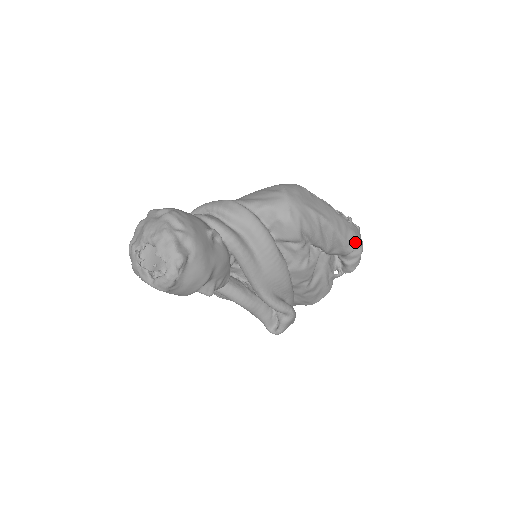
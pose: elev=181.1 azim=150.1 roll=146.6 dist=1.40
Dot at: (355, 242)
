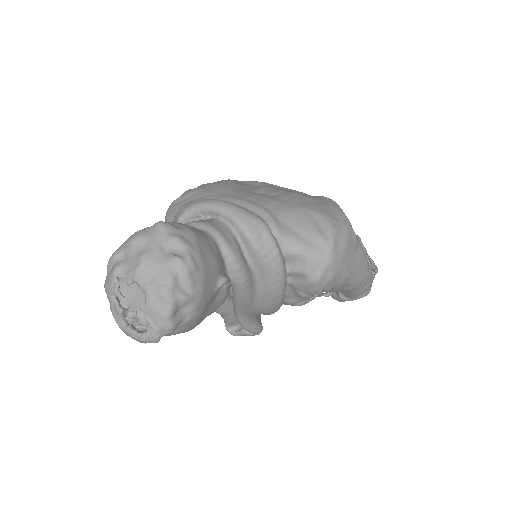
Dot at: (364, 293)
